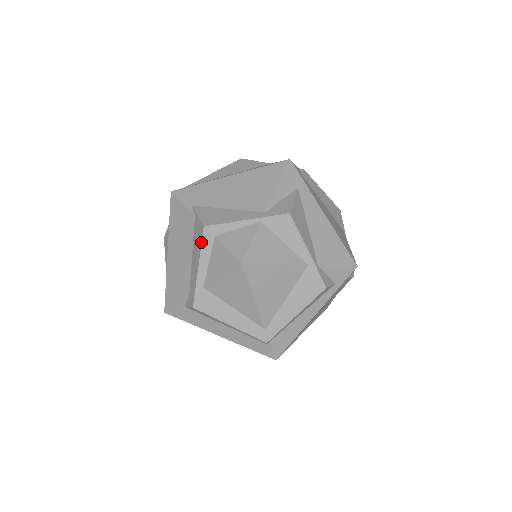
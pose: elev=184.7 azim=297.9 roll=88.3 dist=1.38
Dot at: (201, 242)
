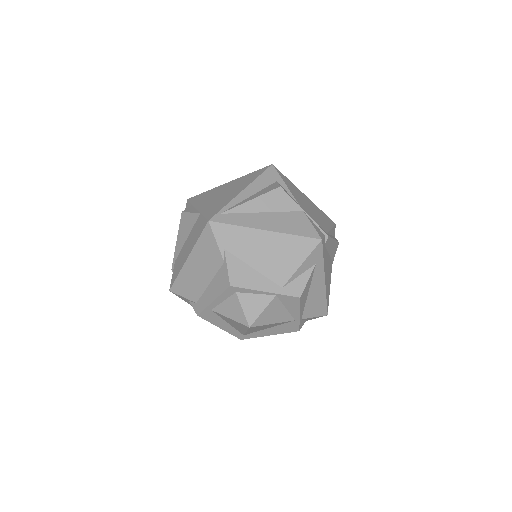
Dot at: (223, 292)
